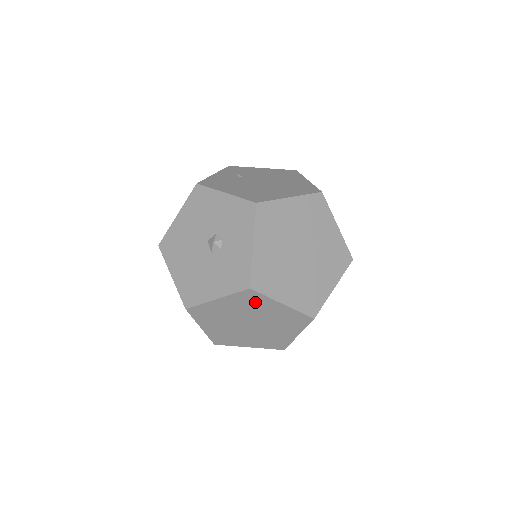
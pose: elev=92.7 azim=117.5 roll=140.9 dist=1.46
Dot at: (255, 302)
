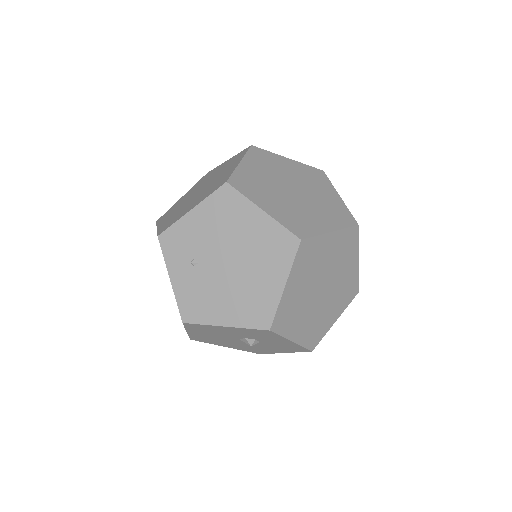
Dot at: occluded
